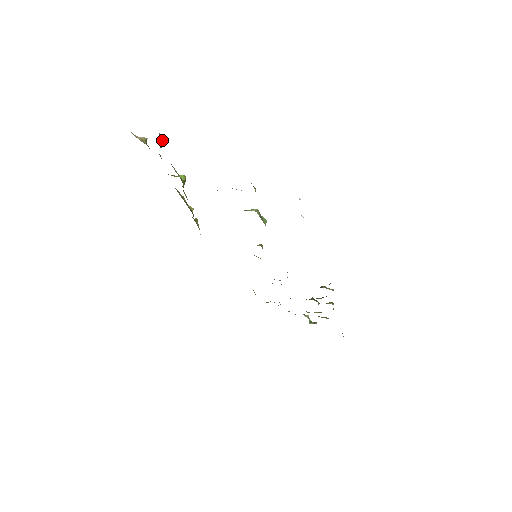
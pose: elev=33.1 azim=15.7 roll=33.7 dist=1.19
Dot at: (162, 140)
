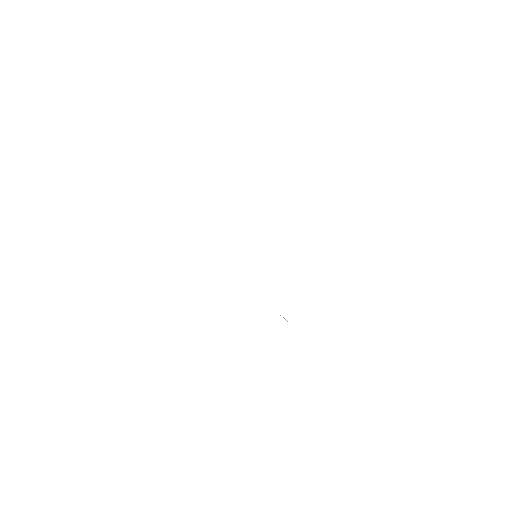
Dot at: occluded
